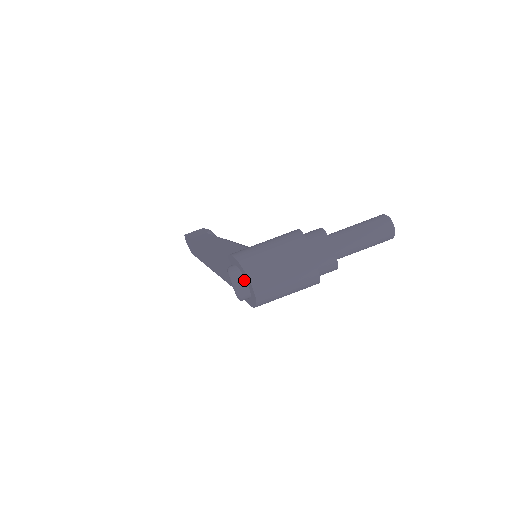
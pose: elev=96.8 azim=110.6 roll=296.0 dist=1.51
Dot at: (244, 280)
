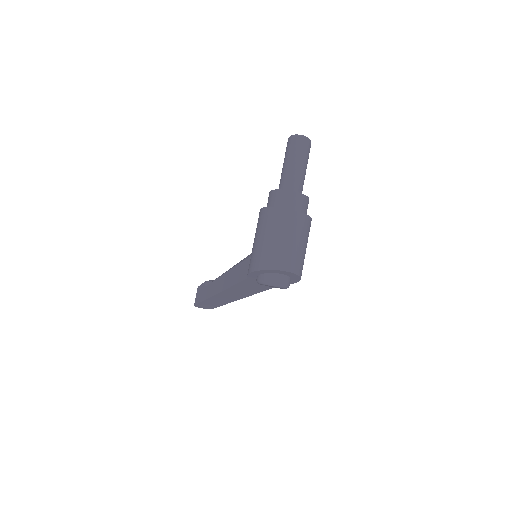
Dot at: (276, 275)
